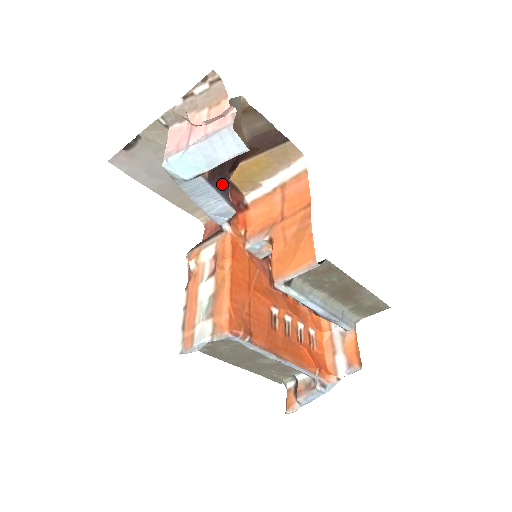
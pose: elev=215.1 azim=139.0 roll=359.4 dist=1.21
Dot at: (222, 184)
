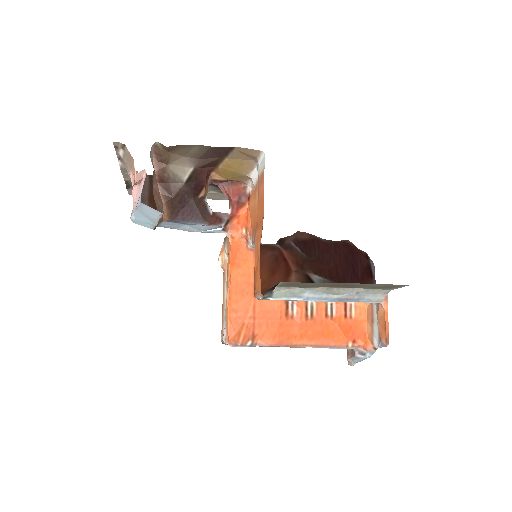
Dot at: (190, 214)
